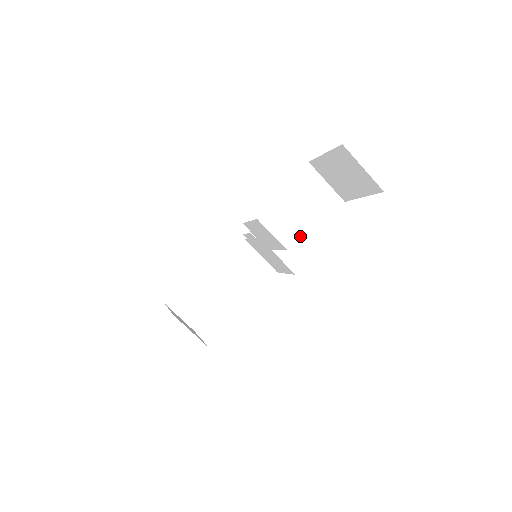
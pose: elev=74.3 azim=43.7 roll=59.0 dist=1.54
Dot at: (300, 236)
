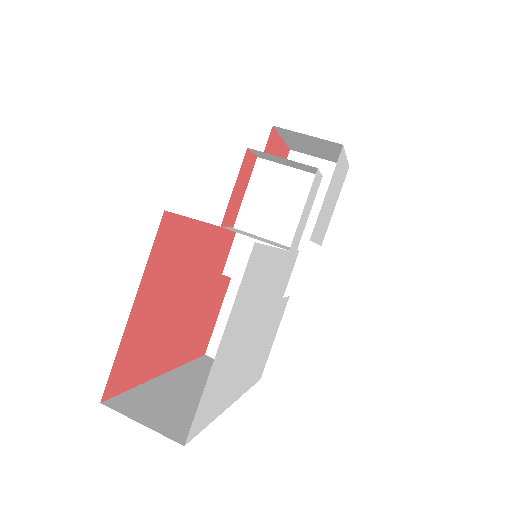
Dot at: occluded
